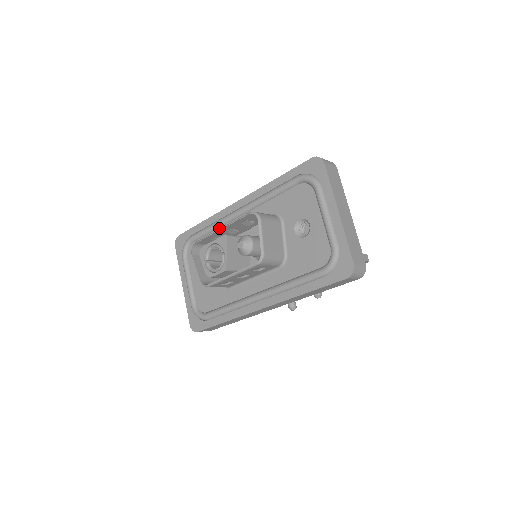
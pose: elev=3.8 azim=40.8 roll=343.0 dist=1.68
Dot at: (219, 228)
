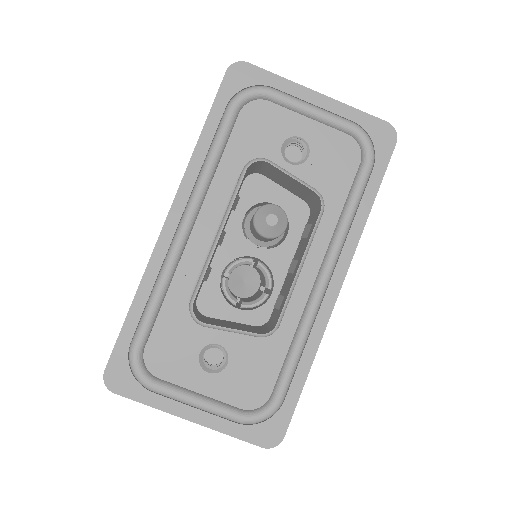
Dot at: (173, 278)
